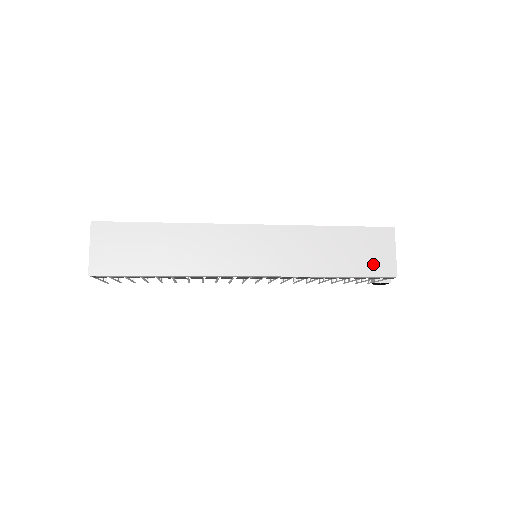
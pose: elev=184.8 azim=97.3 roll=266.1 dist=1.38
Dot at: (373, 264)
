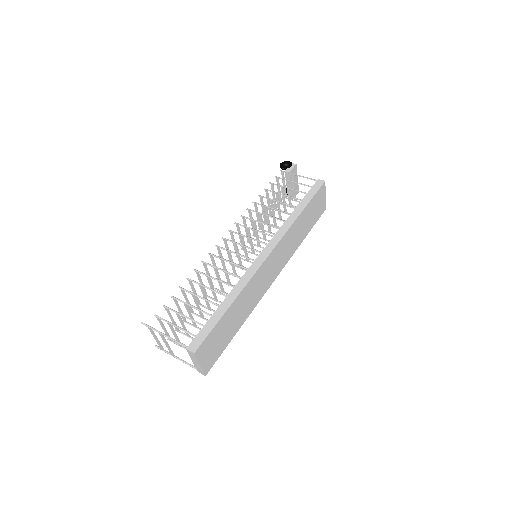
Dot at: (318, 213)
